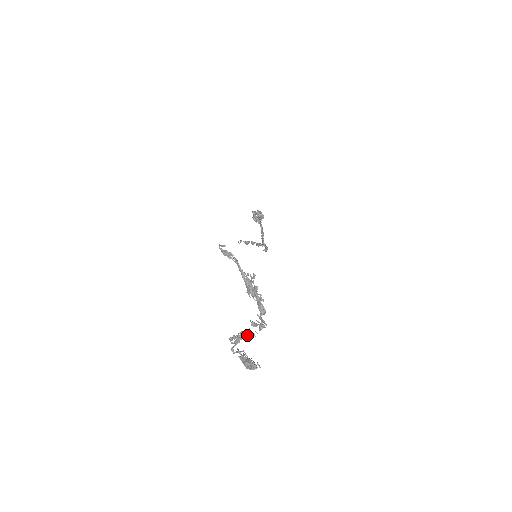
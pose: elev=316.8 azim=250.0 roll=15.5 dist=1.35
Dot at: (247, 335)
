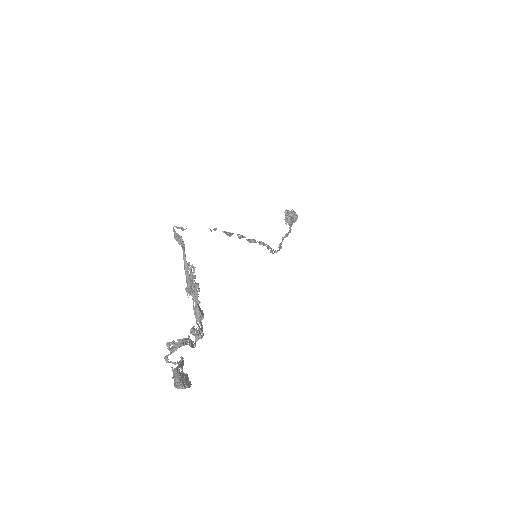
Dot at: (184, 344)
